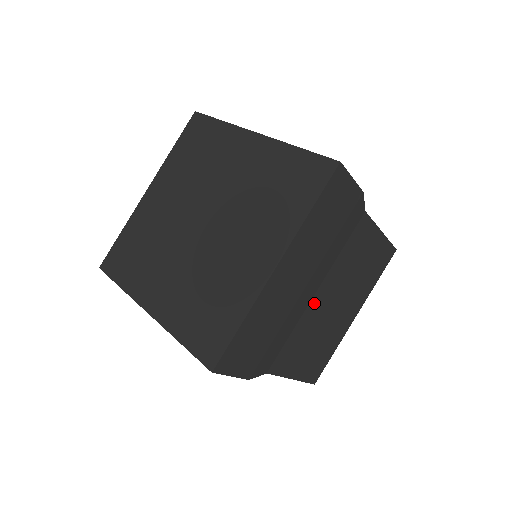
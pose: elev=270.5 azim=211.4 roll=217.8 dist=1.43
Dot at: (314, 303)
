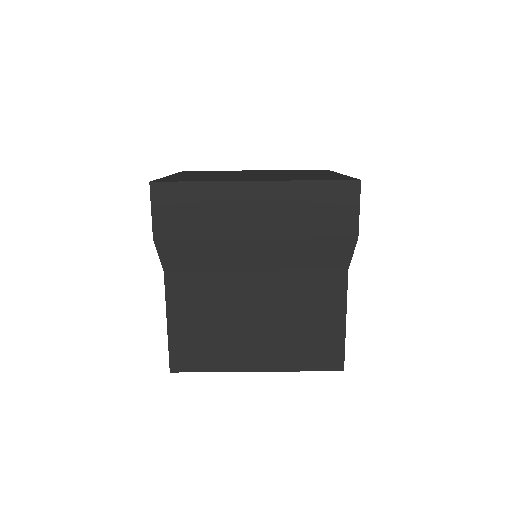
Dot at: (246, 279)
